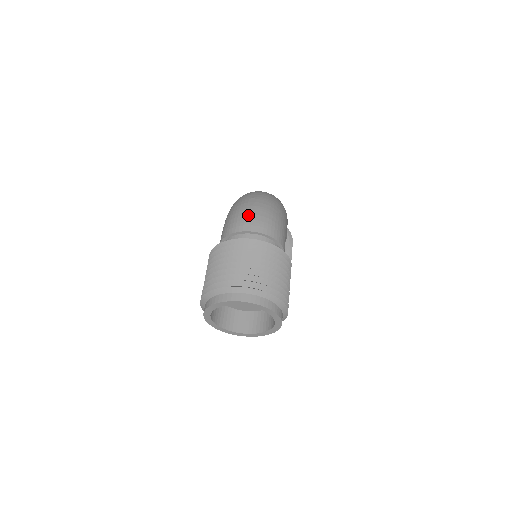
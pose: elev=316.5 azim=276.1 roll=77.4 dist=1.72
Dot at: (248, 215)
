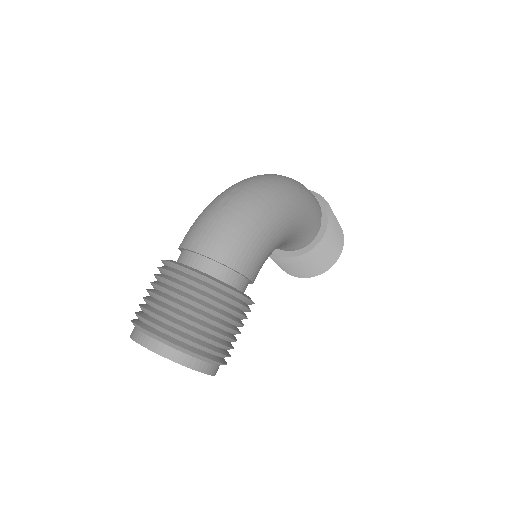
Dot at: (204, 226)
